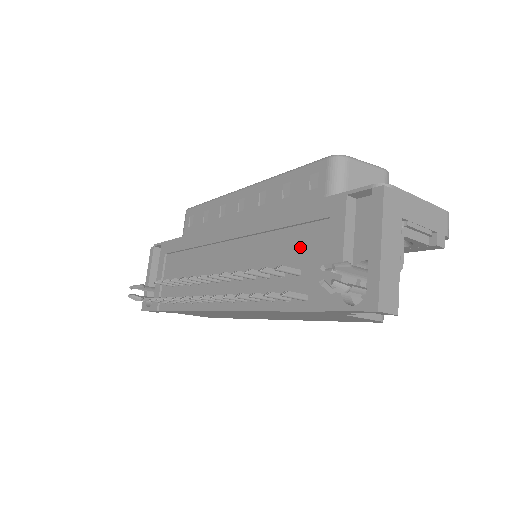
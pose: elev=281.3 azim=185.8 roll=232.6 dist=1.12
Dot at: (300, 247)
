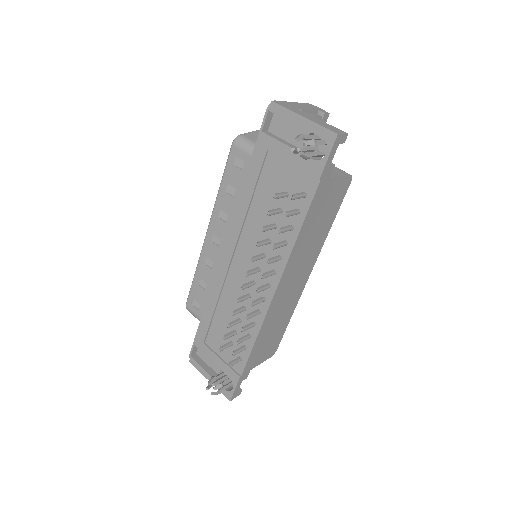
Dot at: (272, 186)
